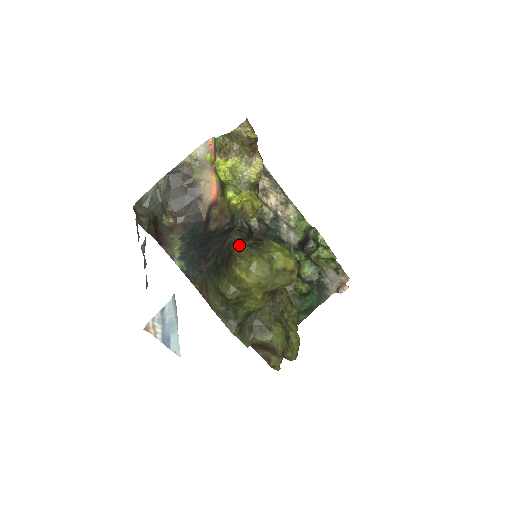
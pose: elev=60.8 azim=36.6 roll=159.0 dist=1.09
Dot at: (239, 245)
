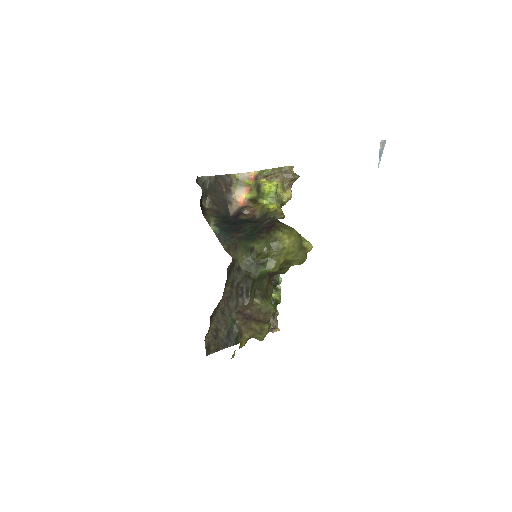
Dot at: (280, 223)
